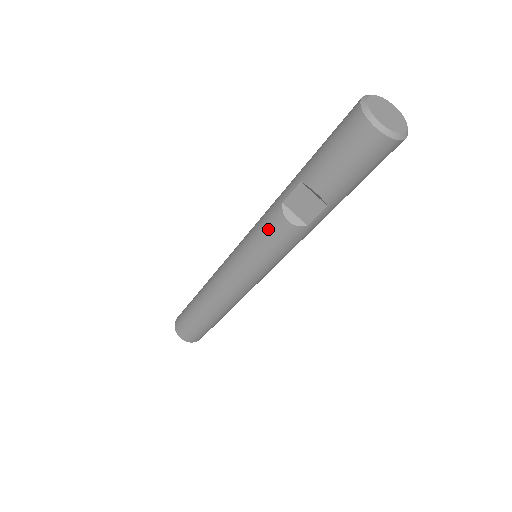
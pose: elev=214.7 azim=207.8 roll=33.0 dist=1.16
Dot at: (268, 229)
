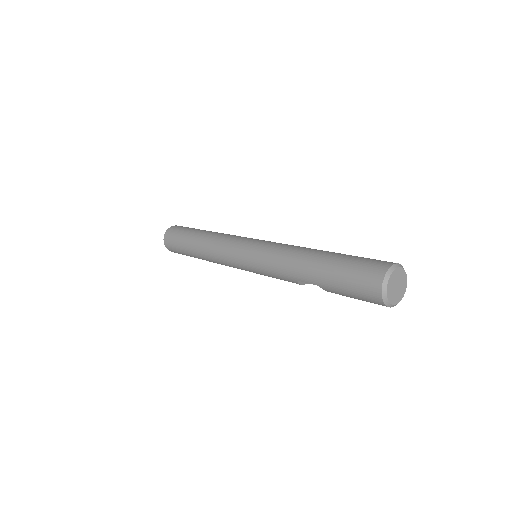
Dot at: occluded
